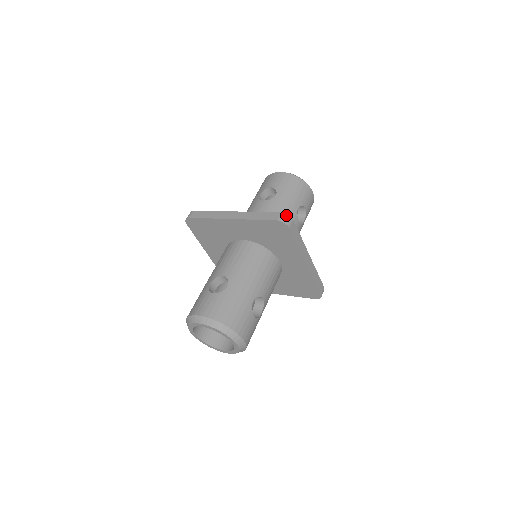
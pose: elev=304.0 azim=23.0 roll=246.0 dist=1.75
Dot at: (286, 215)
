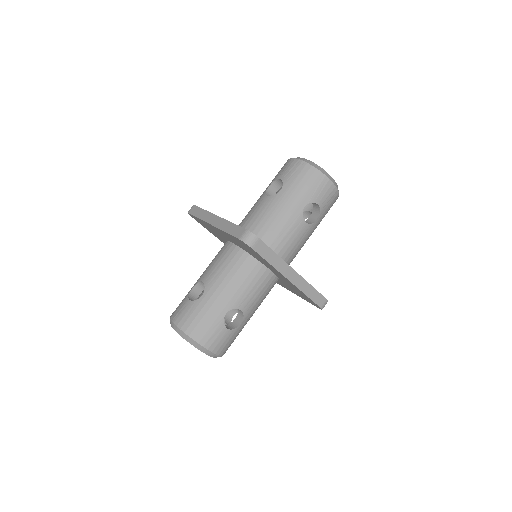
Dot at: (250, 233)
